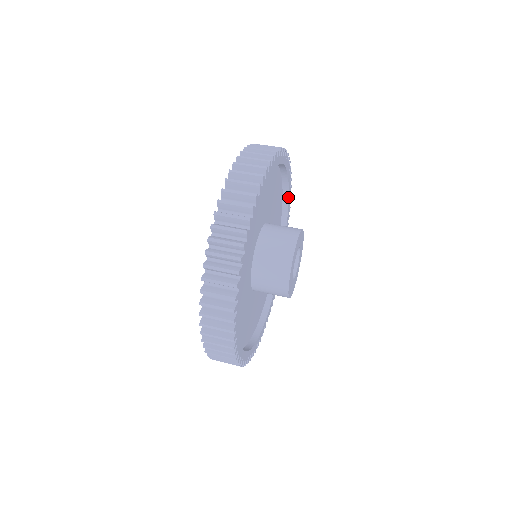
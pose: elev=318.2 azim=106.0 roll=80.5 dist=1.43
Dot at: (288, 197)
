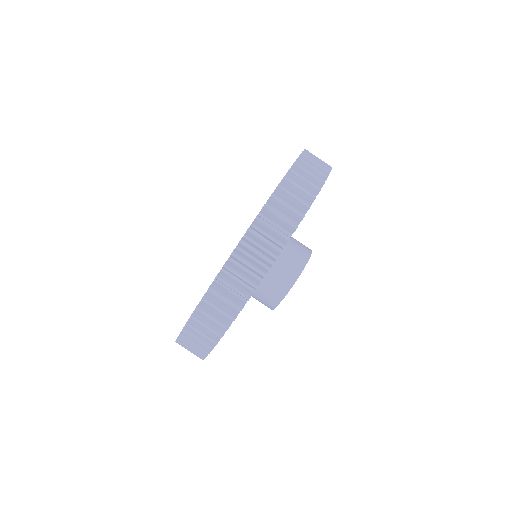
Dot at: occluded
